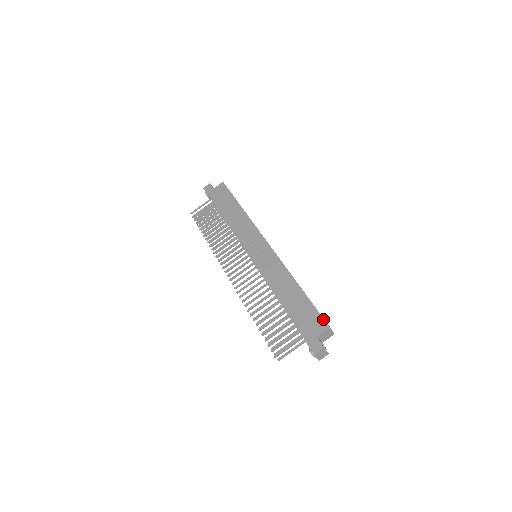
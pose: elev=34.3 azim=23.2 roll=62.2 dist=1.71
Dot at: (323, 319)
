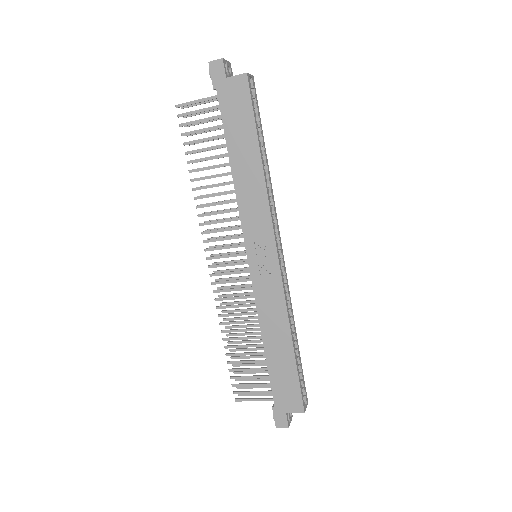
Dot at: (302, 401)
